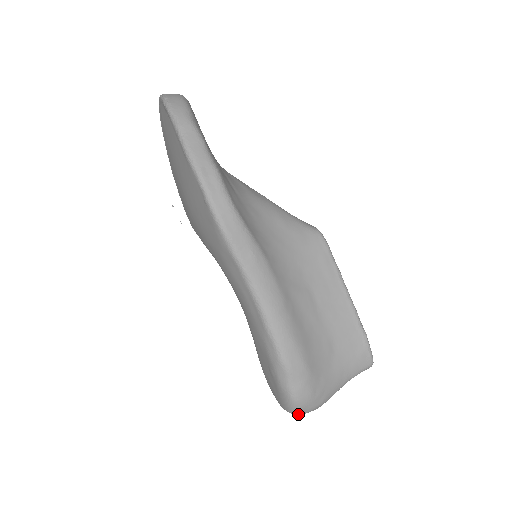
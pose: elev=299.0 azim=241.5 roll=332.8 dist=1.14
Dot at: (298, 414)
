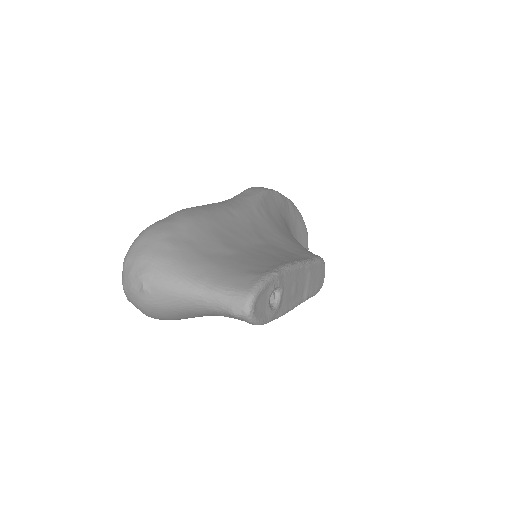
Dot at: (128, 257)
